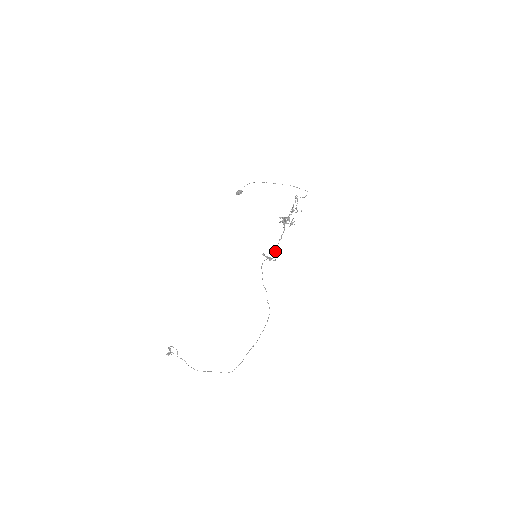
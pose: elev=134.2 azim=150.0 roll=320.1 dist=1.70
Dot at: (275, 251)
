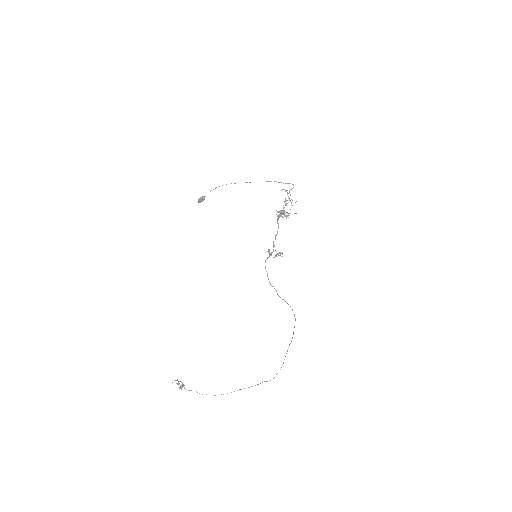
Dot at: occluded
